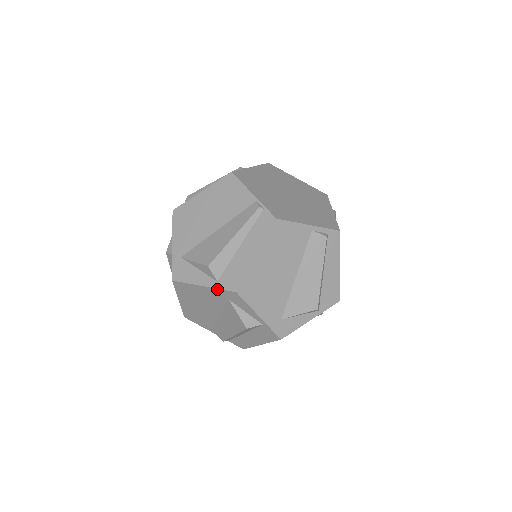
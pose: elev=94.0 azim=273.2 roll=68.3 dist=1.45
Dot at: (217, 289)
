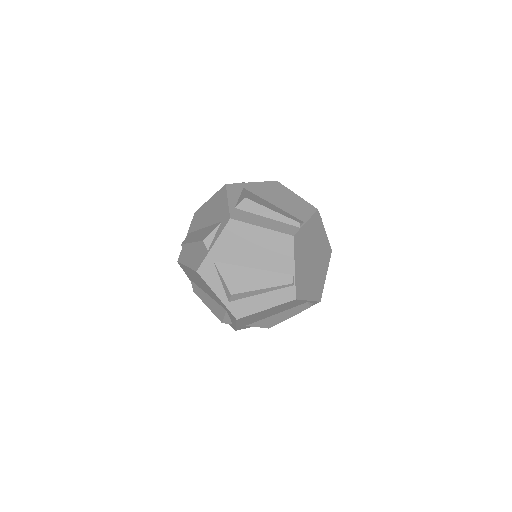
Dot at: (225, 306)
